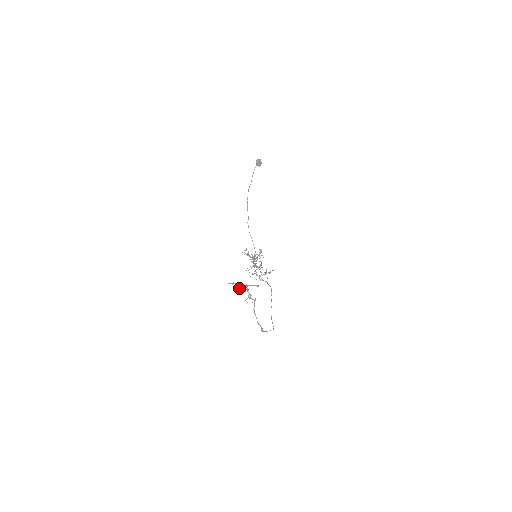
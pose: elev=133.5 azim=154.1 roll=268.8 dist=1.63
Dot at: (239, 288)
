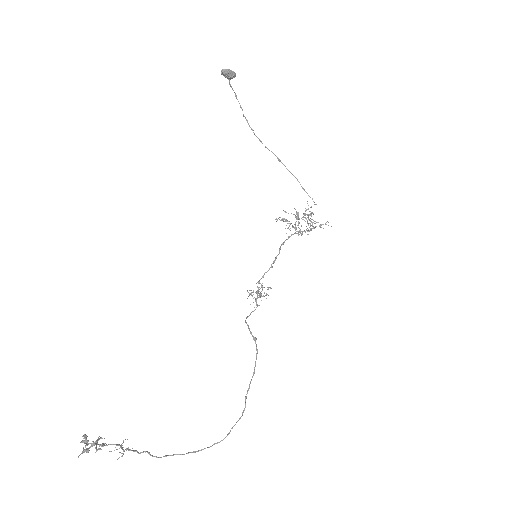
Dot at: (93, 444)
